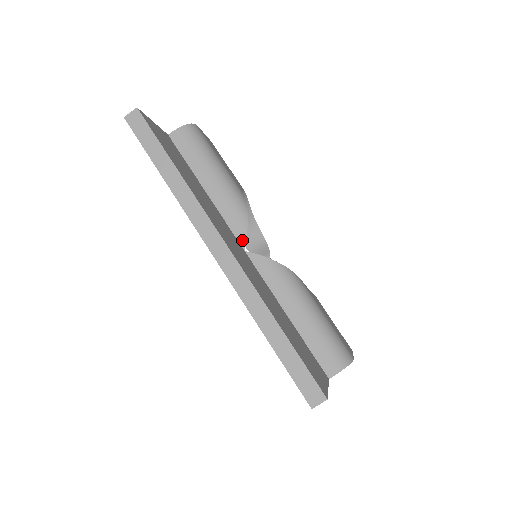
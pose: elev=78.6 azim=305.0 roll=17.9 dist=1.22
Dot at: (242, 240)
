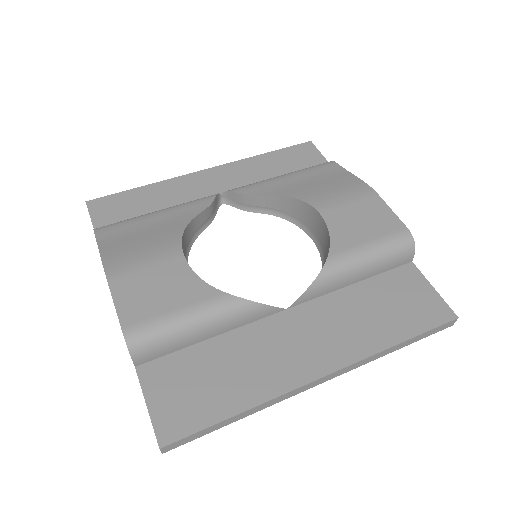
Dot at: (277, 311)
